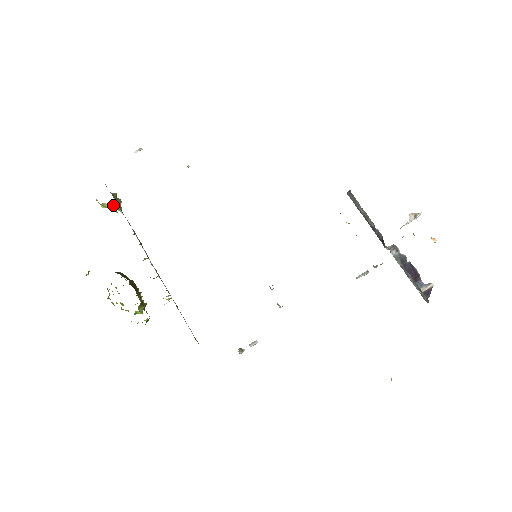
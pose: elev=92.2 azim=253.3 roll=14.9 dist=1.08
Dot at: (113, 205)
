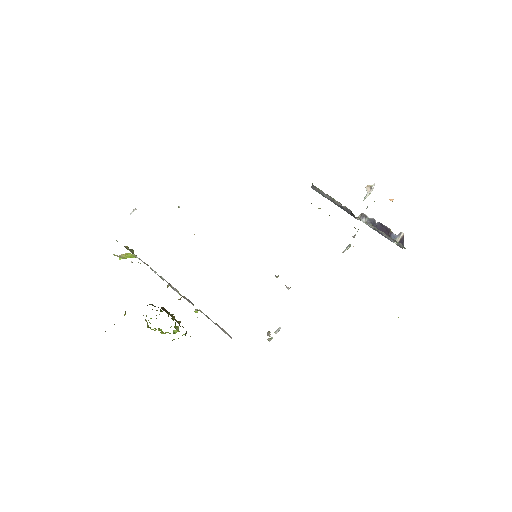
Dot at: (129, 254)
